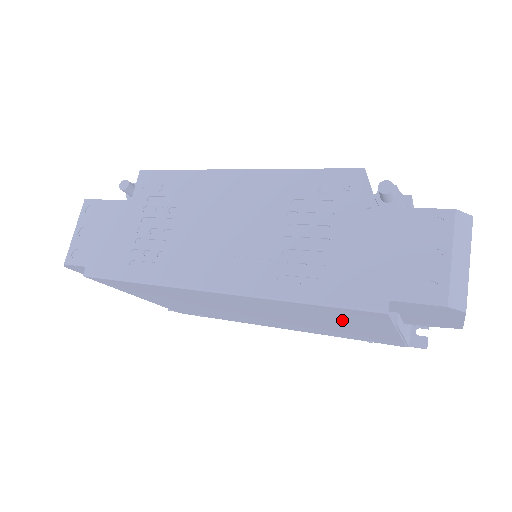
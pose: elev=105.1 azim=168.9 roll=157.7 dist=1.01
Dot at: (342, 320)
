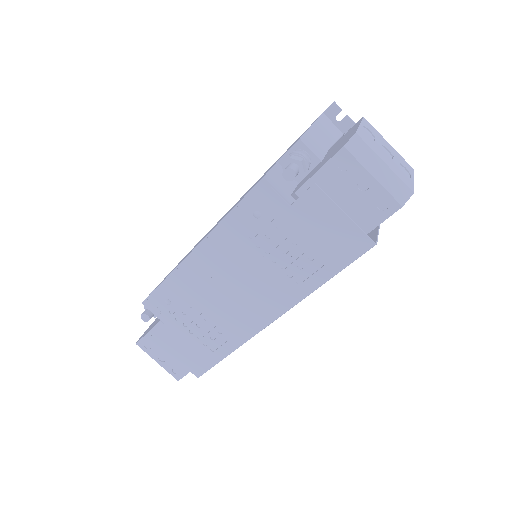
Dot at: occluded
